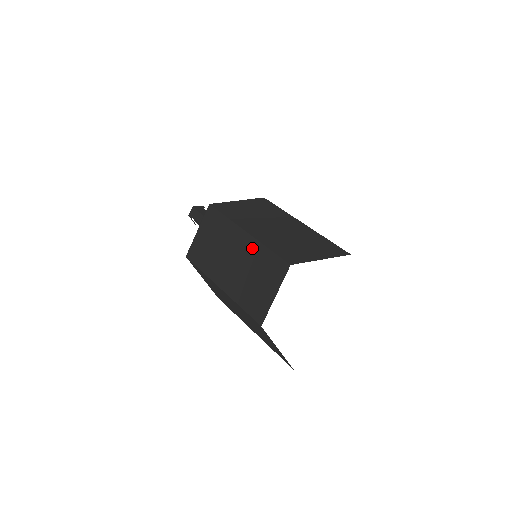
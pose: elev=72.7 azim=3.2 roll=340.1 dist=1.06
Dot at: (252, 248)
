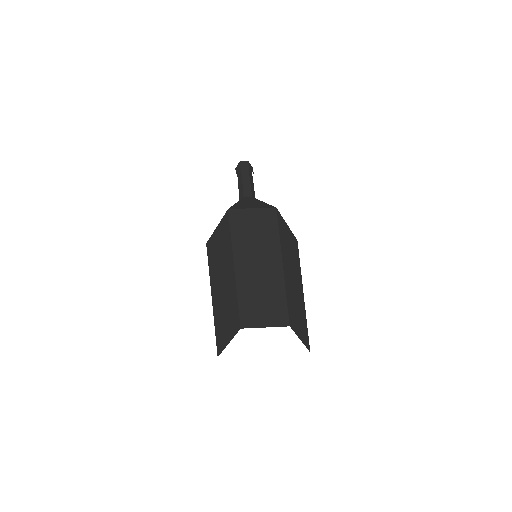
Dot at: occluded
